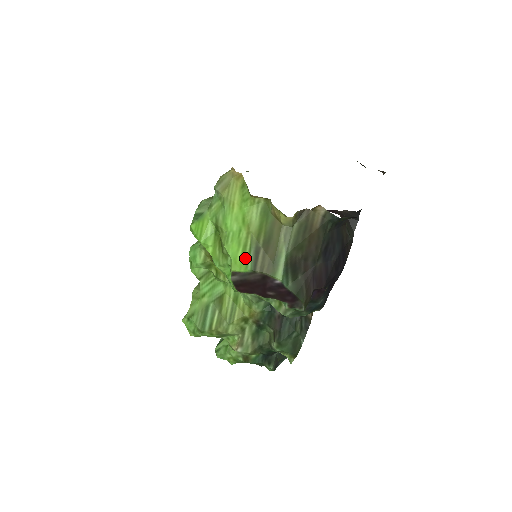
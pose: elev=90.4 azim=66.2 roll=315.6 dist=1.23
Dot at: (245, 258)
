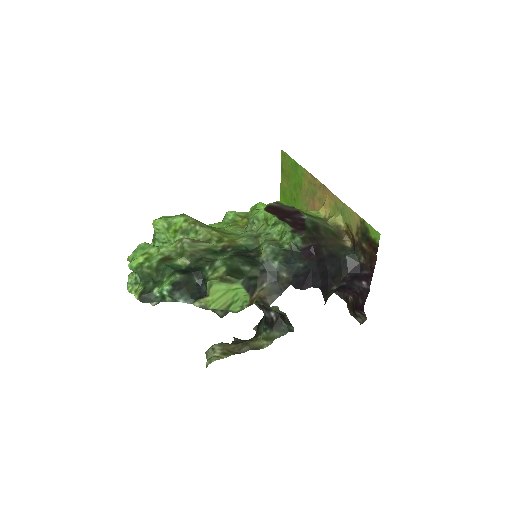
Dot at: occluded
